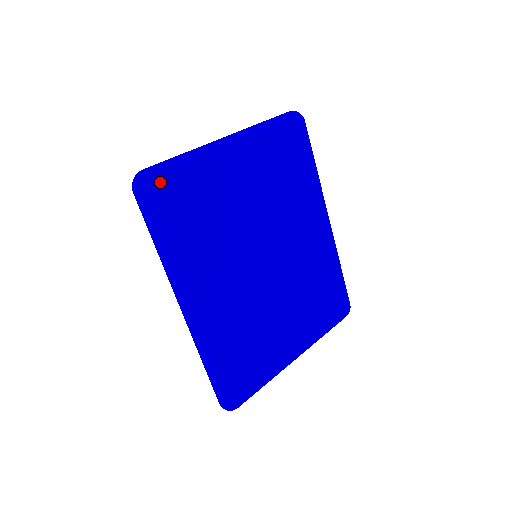
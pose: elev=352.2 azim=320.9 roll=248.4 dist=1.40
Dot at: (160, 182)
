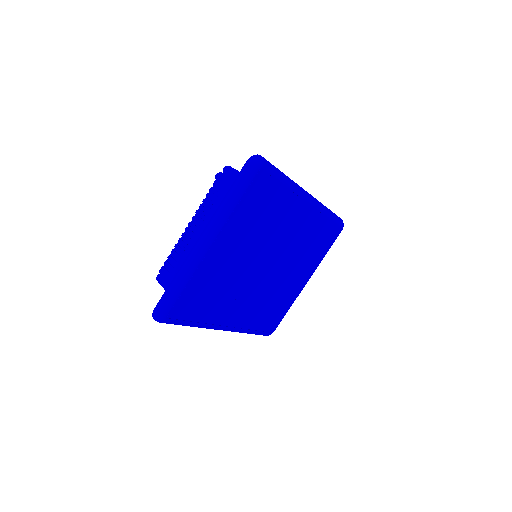
Dot at: (172, 311)
